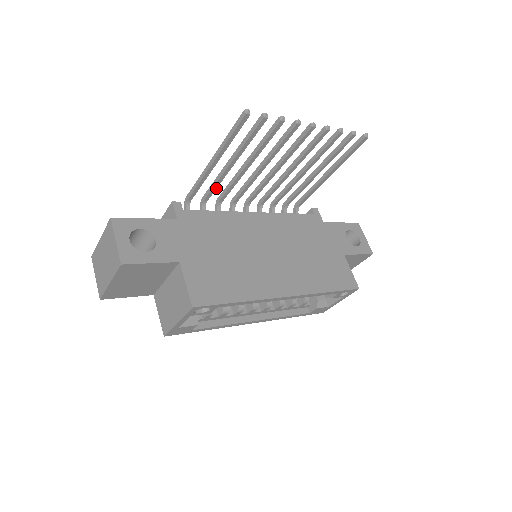
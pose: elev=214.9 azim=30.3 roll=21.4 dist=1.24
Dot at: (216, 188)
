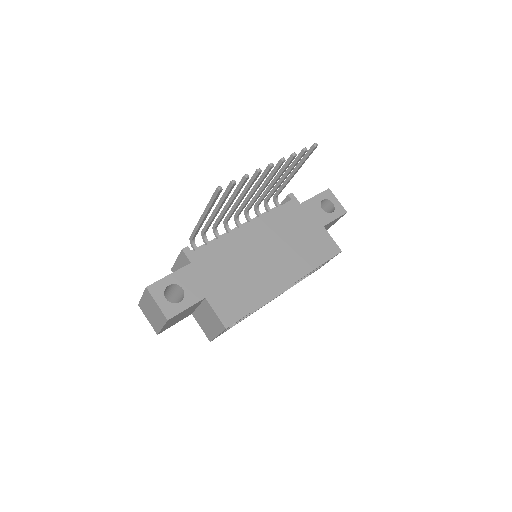
Dot at: (210, 225)
